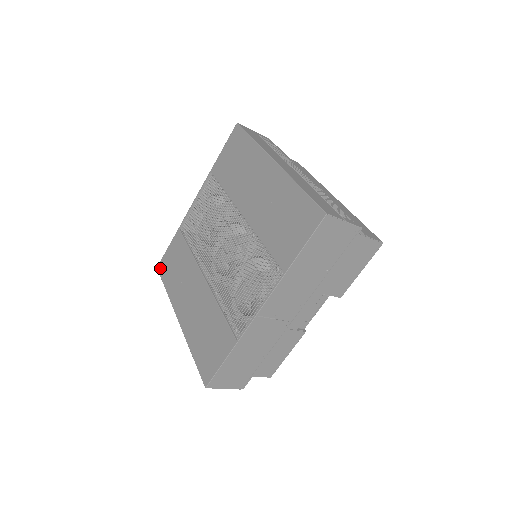
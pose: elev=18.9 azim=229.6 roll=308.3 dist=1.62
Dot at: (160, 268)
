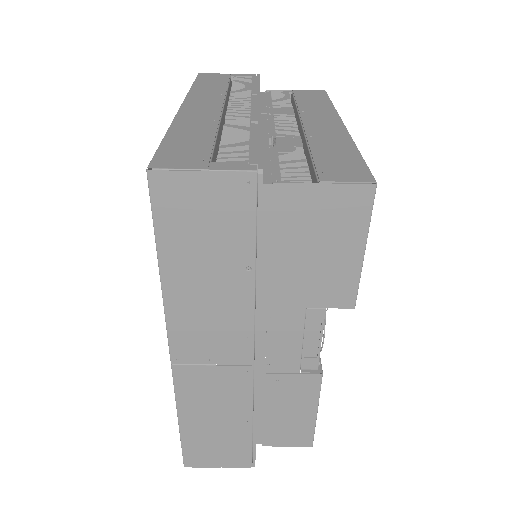
Dot at: occluded
